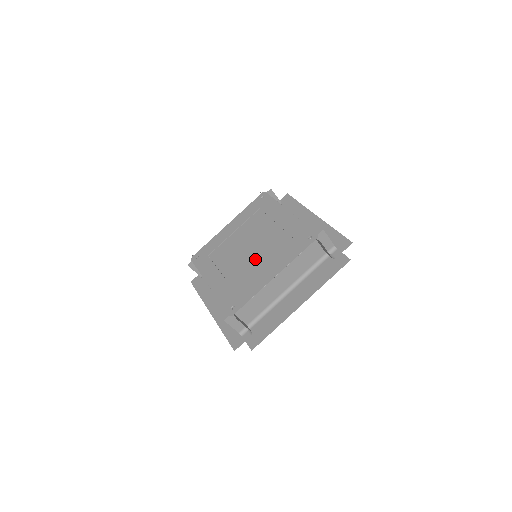
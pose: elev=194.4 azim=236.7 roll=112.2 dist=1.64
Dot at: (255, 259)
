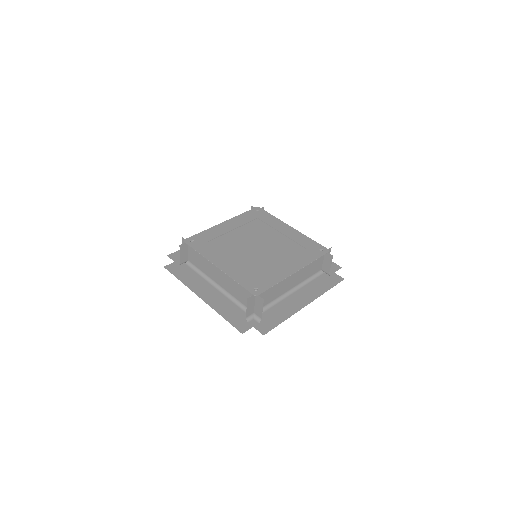
Dot at: (267, 255)
